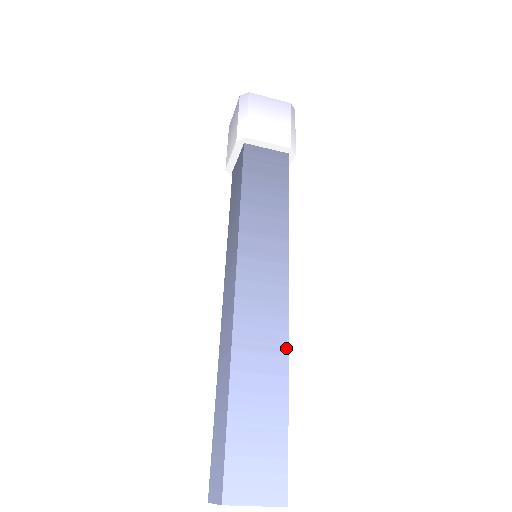
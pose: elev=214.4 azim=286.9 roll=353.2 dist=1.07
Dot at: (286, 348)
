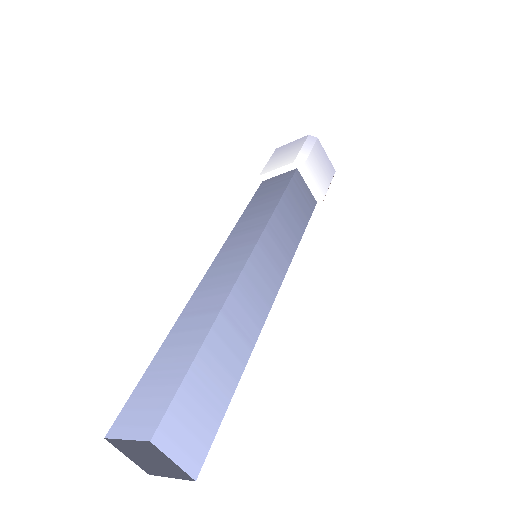
Dot at: (221, 306)
